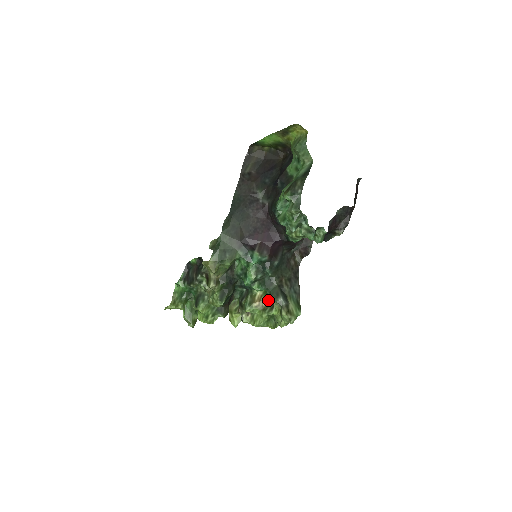
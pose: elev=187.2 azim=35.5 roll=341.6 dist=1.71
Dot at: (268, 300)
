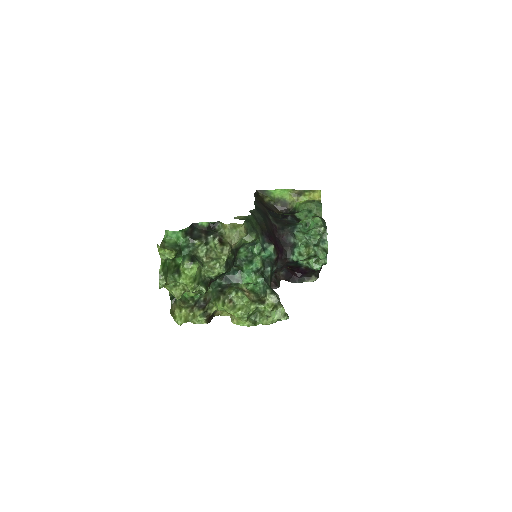
Dot at: (256, 296)
